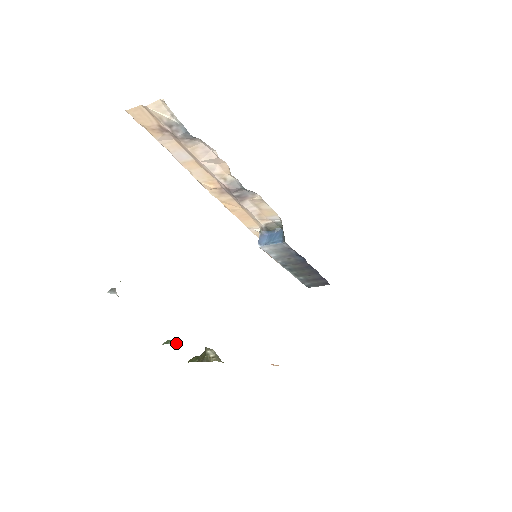
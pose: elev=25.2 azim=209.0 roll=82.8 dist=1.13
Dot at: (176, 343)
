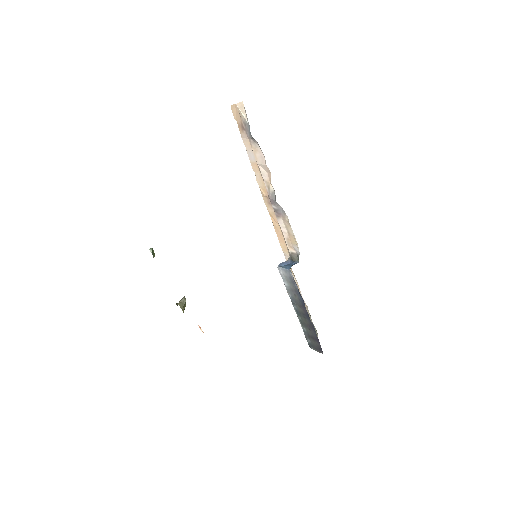
Dot at: (152, 251)
